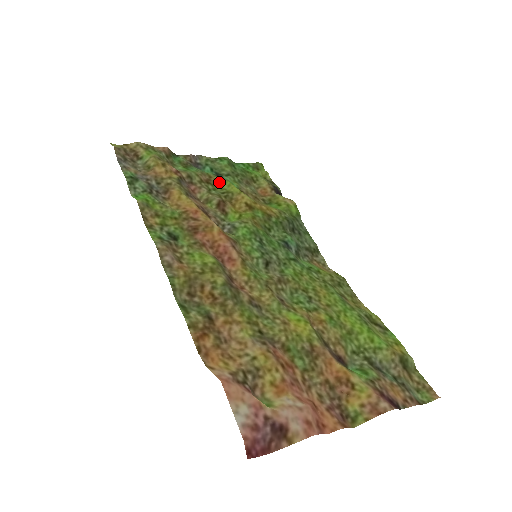
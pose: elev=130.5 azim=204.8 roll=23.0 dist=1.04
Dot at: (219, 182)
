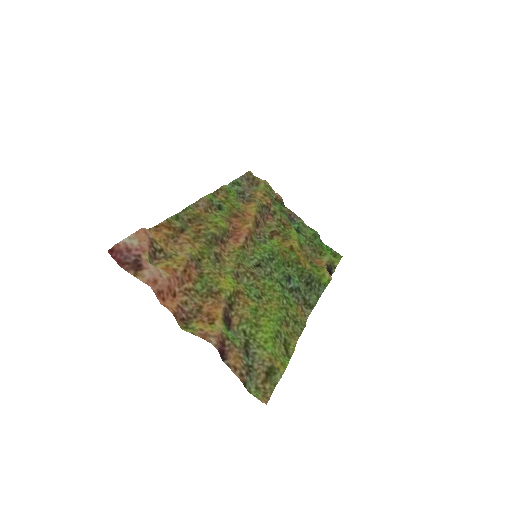
Dot at: (292, 231)
